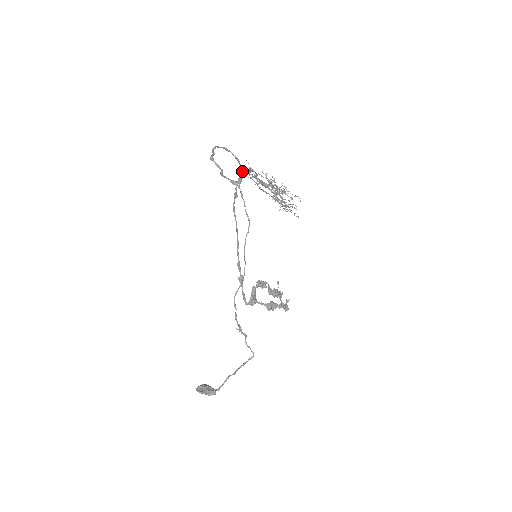
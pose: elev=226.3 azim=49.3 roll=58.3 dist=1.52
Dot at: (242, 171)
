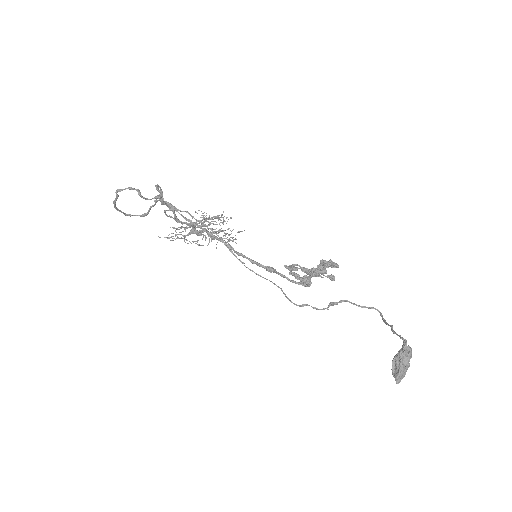
Dot at: (156, 201)
